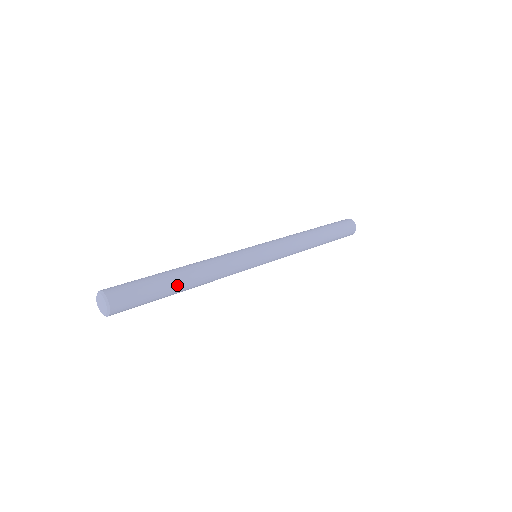
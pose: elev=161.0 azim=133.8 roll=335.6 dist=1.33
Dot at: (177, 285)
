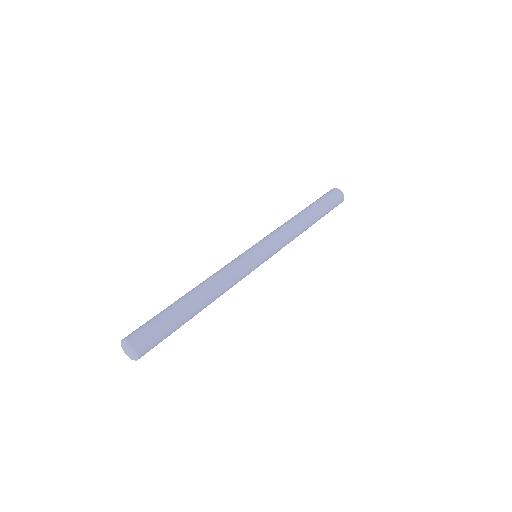
Dot at: (189, 308)
